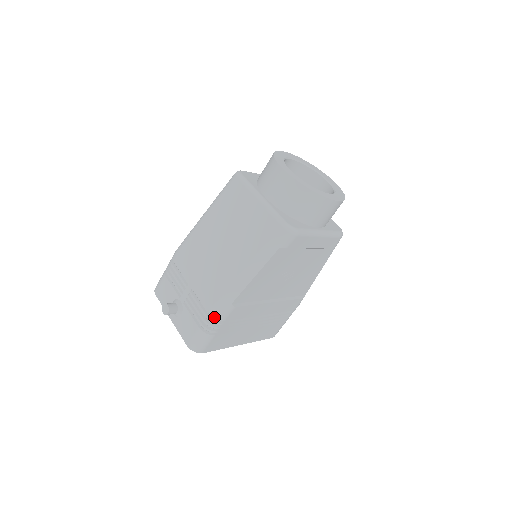
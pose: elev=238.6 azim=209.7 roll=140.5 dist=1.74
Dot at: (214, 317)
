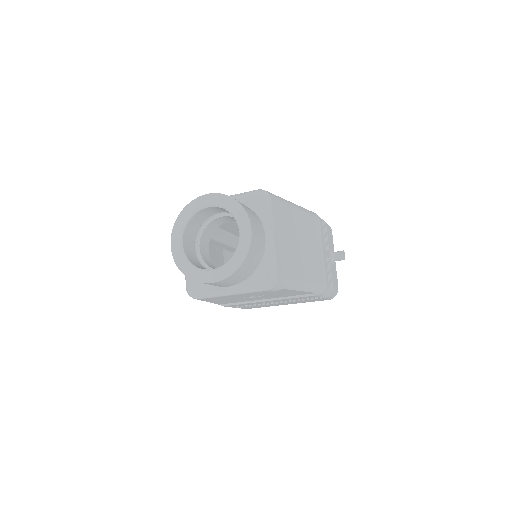
Dot at: occluded
